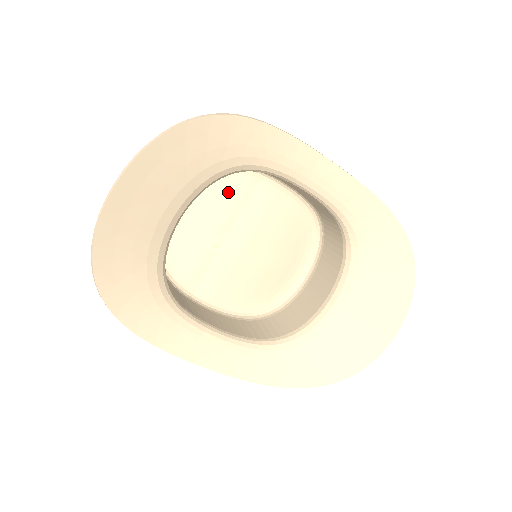
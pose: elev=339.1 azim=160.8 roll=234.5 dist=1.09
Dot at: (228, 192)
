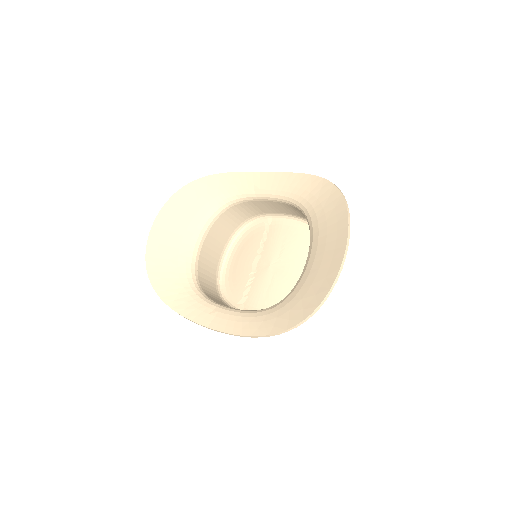
Dot at: (255, 238)
